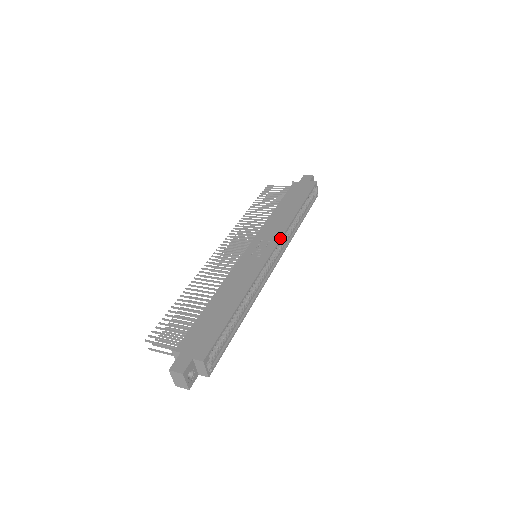
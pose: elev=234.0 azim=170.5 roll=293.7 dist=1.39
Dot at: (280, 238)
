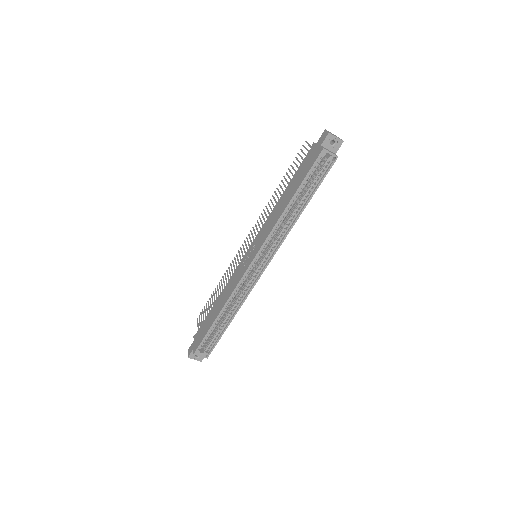
Dot at: (261, 246)
